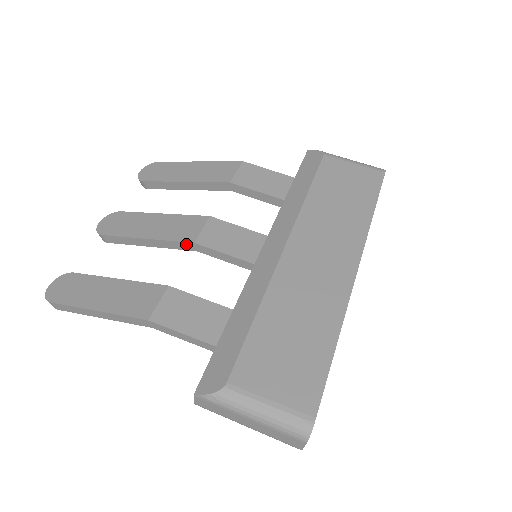
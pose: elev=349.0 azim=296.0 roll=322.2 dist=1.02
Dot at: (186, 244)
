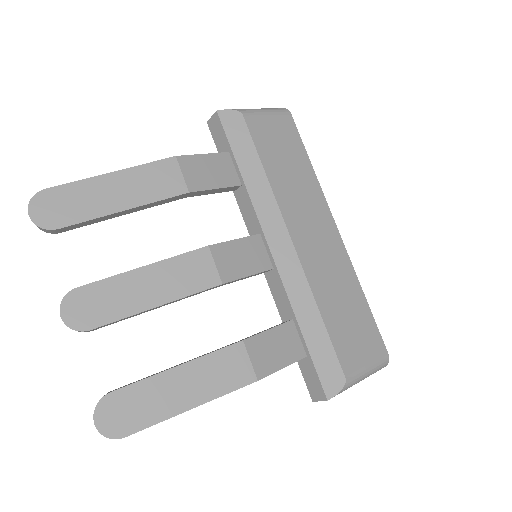
Dot at: (211, 288)
